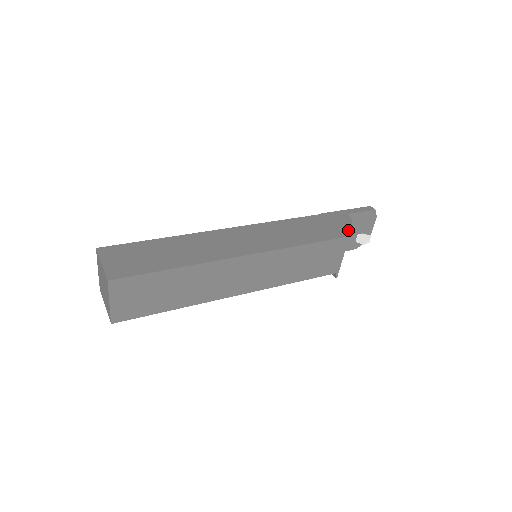
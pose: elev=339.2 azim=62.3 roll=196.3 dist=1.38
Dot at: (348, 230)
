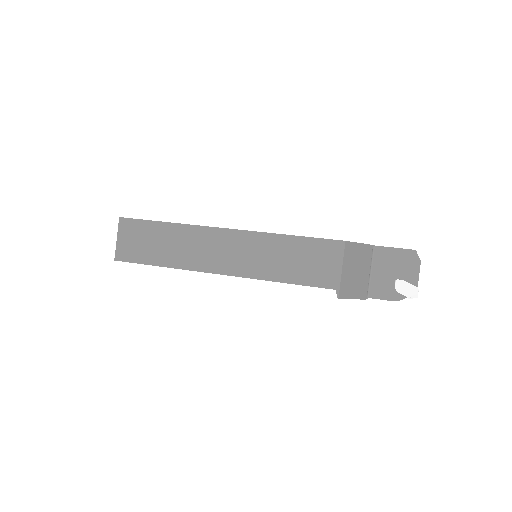
Dot at: (352, 242)
